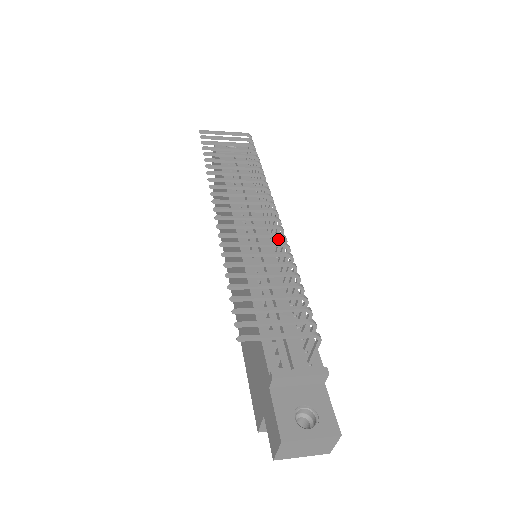
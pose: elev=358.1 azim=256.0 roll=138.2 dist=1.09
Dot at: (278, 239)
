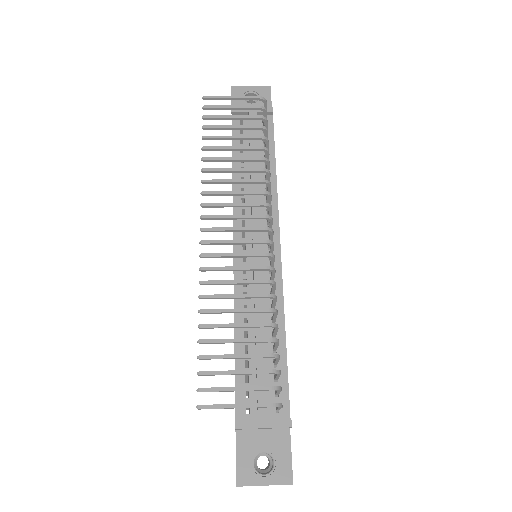
Dot at: (277, 246)
